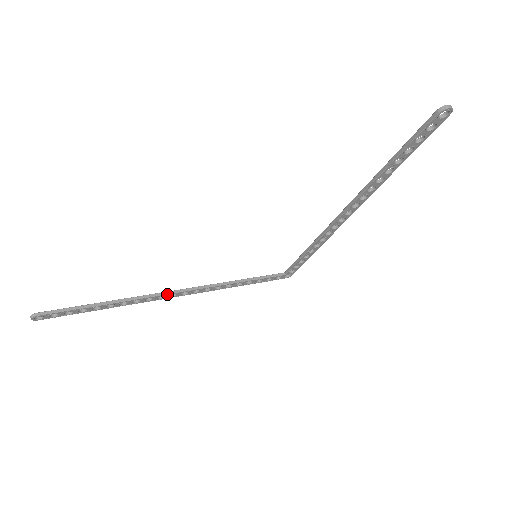
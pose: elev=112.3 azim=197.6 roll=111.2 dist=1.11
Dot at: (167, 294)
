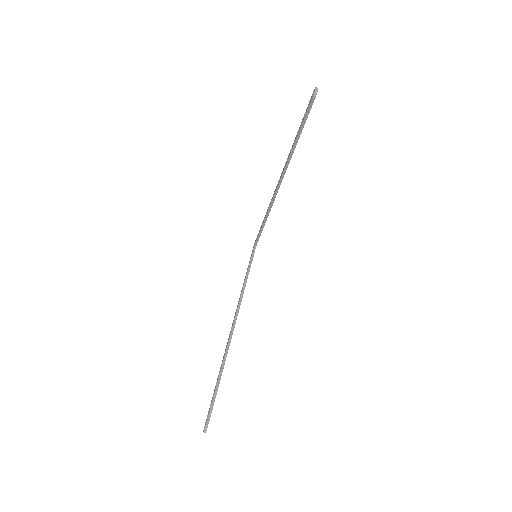
Dot at: occluded
